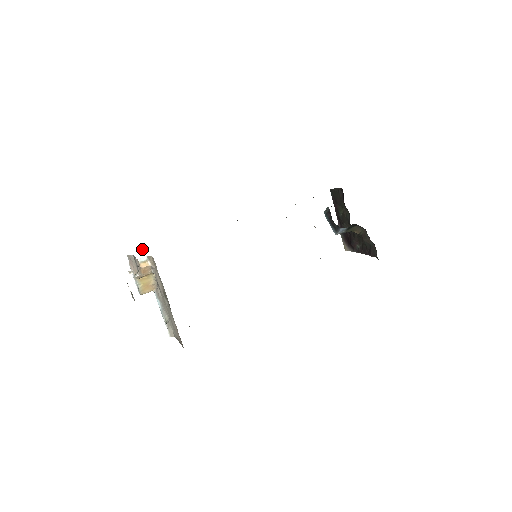
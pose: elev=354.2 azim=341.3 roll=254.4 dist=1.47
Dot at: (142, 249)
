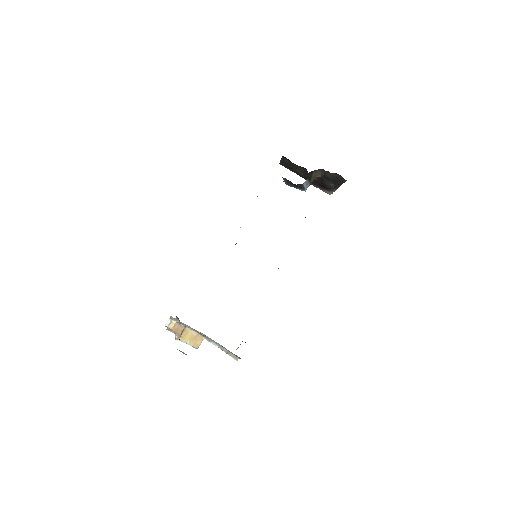
Dot at: (176, 317)
